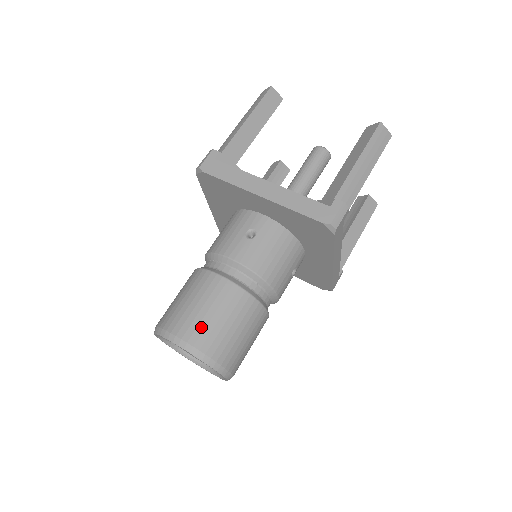
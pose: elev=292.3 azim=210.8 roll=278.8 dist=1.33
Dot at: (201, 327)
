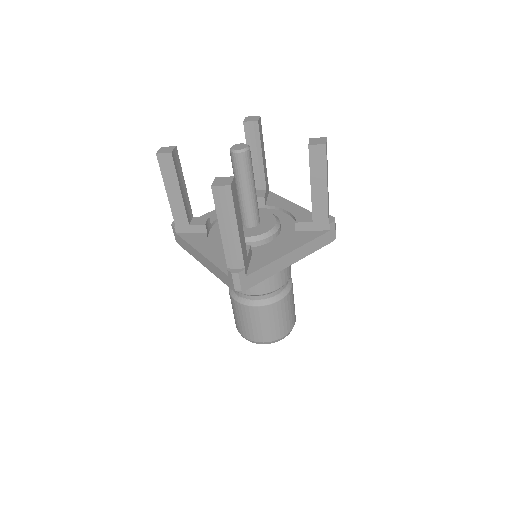
Dot at: (243, 329)
